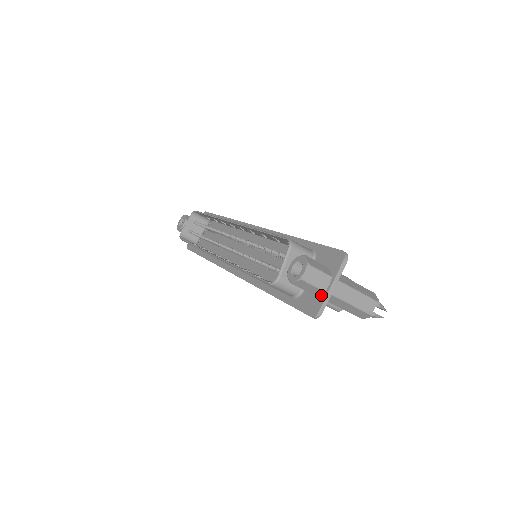
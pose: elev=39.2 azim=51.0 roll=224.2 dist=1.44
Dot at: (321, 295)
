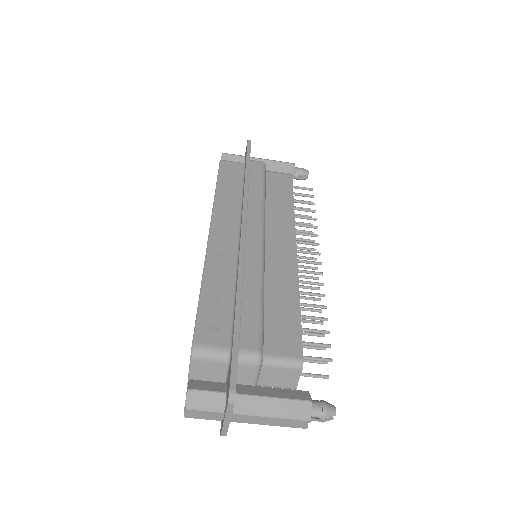
Dot at: occluded
